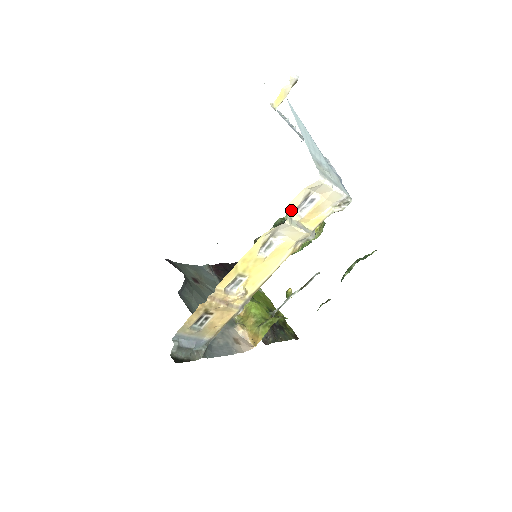
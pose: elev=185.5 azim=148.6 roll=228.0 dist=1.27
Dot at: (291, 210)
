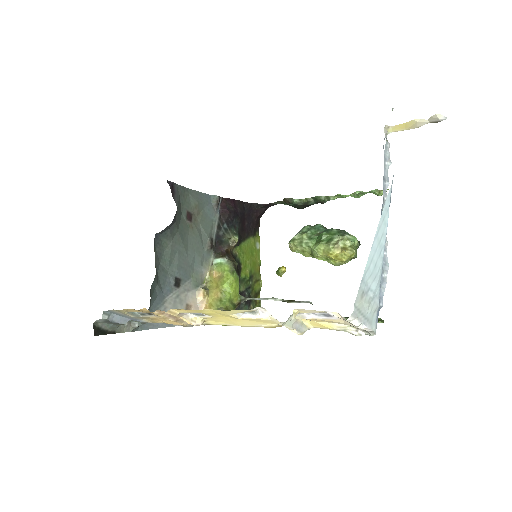
Dot at: (293, 317)
